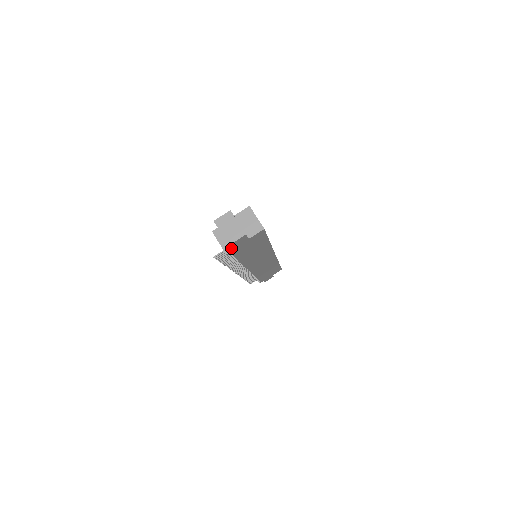
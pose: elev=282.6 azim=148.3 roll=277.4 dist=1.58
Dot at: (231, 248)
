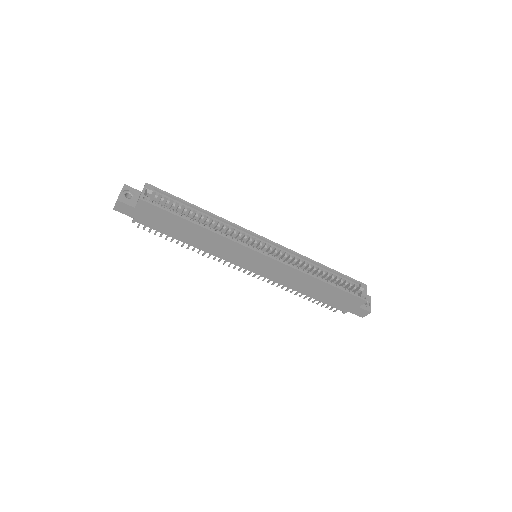
Dot at: (134, 217)
